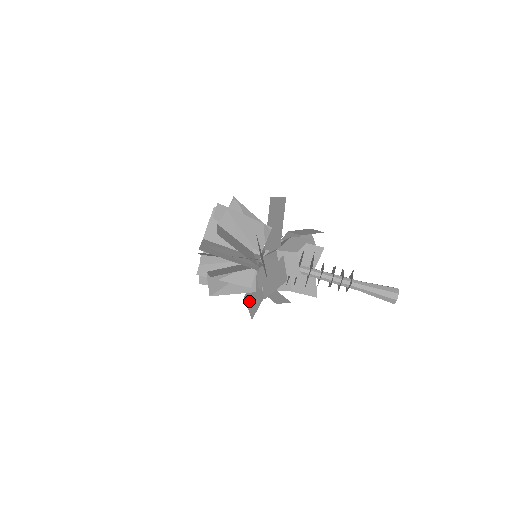
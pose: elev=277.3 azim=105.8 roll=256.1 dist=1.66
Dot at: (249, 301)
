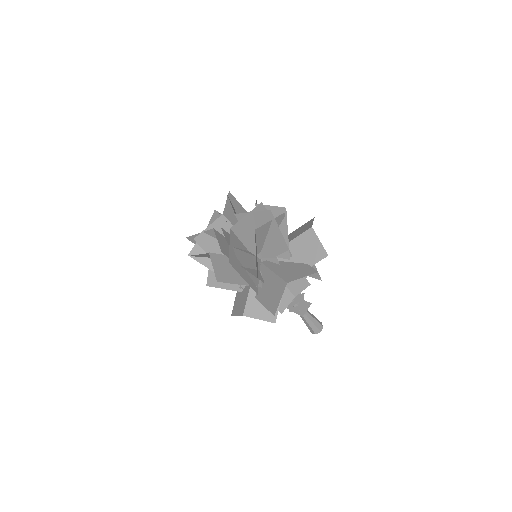
Dot at: occluded
